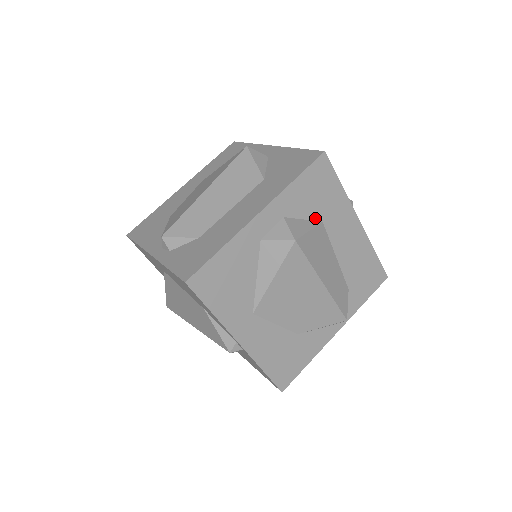
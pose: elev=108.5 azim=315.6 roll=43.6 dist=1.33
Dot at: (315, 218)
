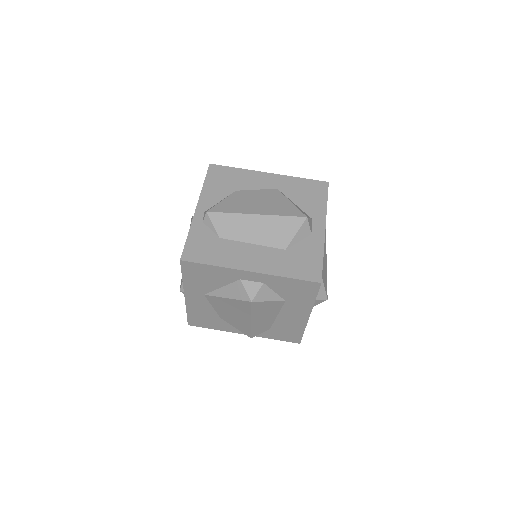
Dot at: (283, 297)
